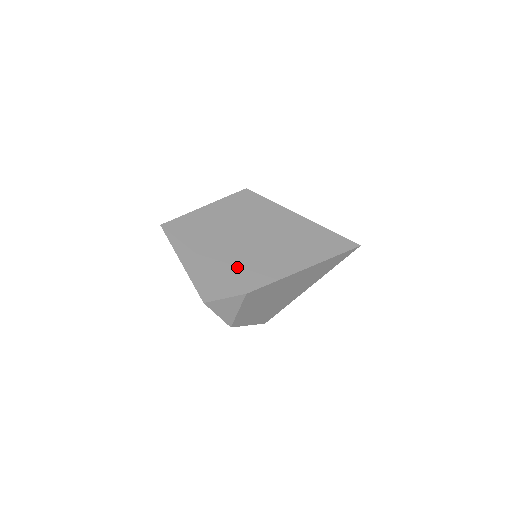
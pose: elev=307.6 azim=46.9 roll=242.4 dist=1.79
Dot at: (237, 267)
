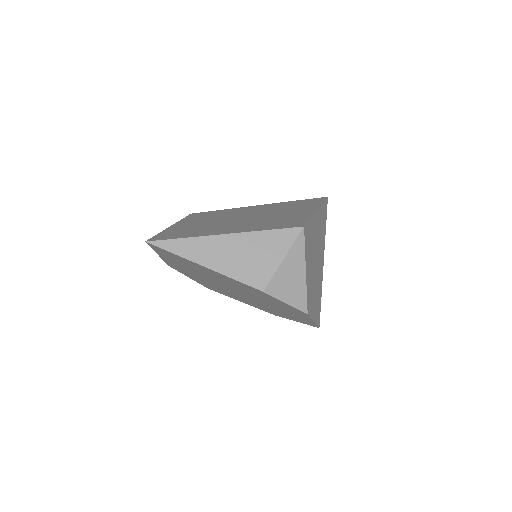
Dot at: (266, 225)
